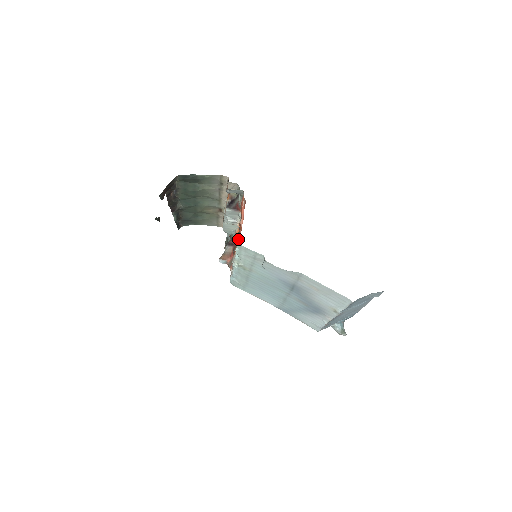
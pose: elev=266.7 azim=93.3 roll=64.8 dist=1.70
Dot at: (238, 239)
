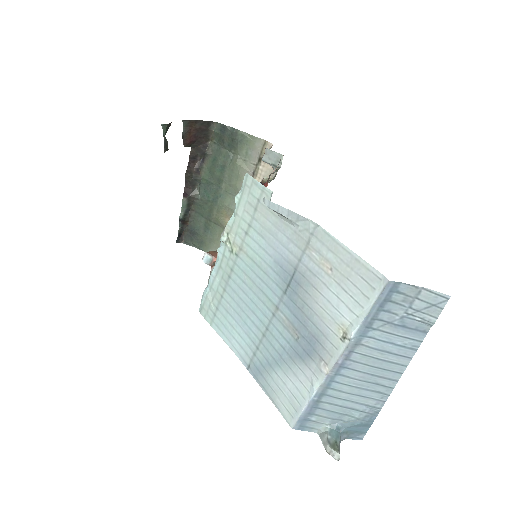
Dot at: occluded
